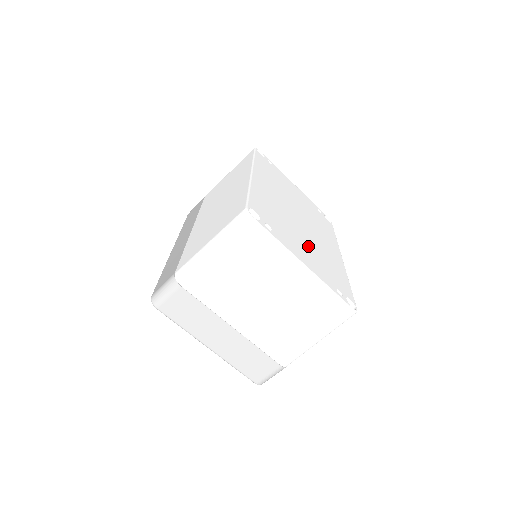
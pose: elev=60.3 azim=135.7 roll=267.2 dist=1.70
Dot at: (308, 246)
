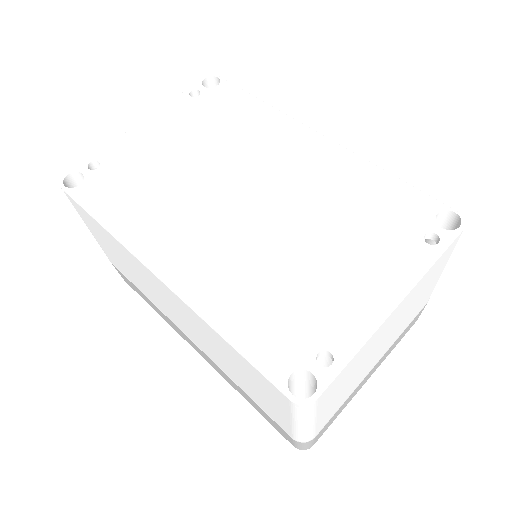
Dot at: (329, 242)
